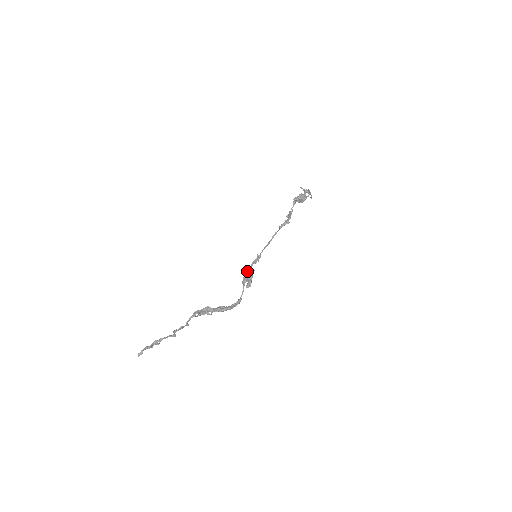
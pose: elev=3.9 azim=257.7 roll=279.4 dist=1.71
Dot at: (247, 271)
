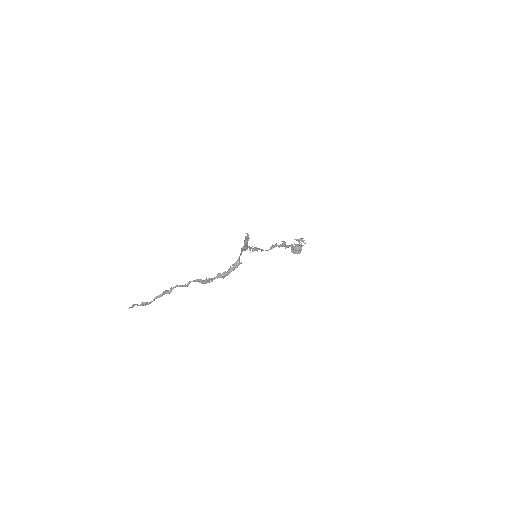
Dot at: occluded
